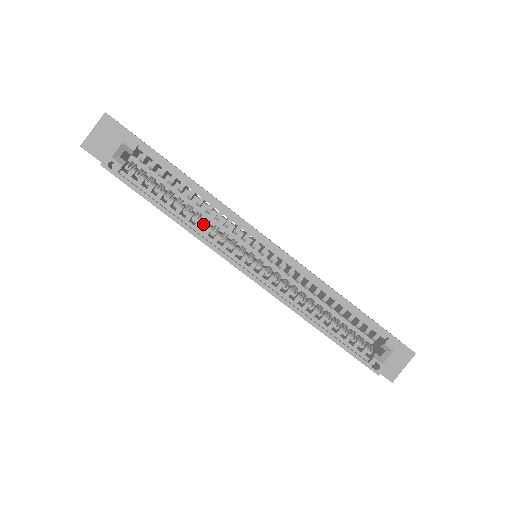
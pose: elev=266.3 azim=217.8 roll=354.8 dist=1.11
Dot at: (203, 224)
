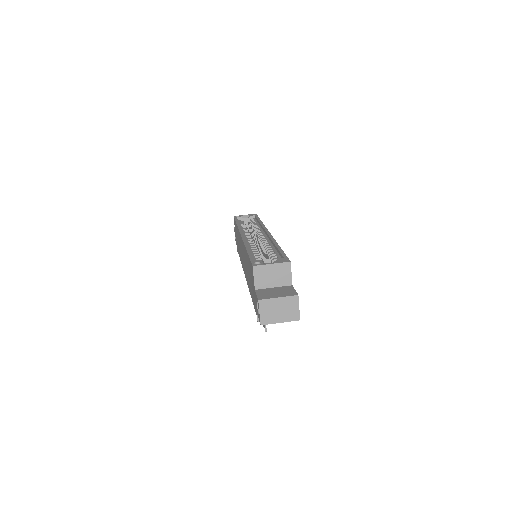
Dot at: occluded
